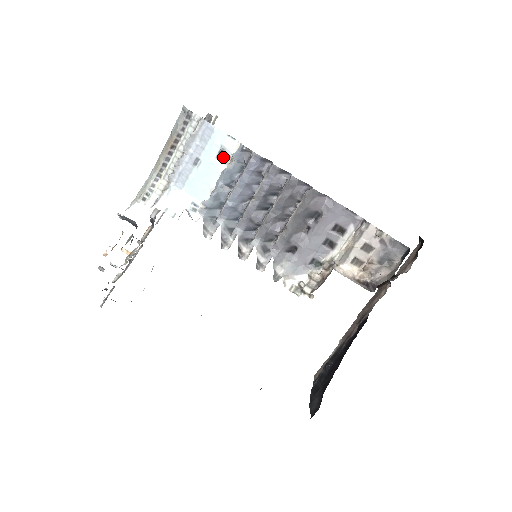
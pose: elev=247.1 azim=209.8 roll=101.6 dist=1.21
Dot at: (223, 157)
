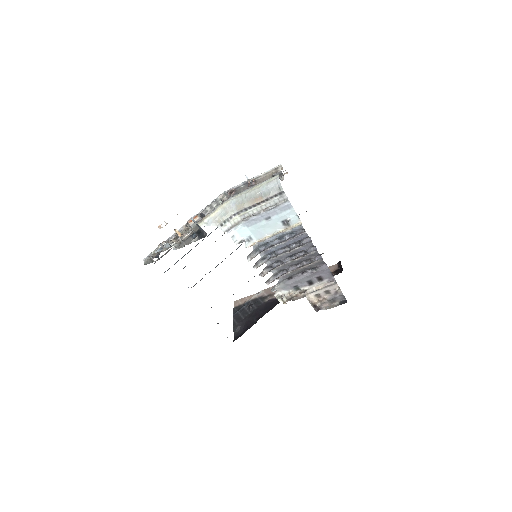
Dot at: (285, 223)
